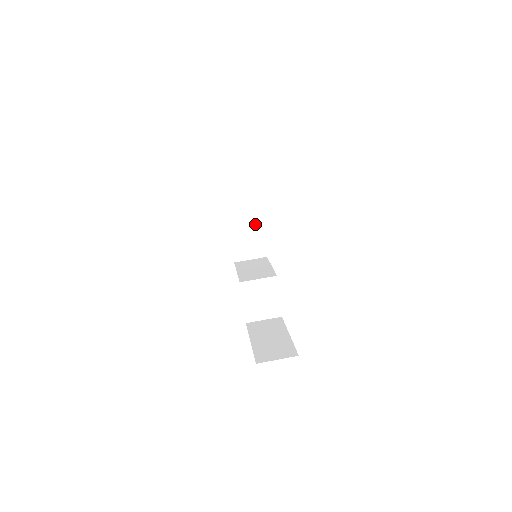
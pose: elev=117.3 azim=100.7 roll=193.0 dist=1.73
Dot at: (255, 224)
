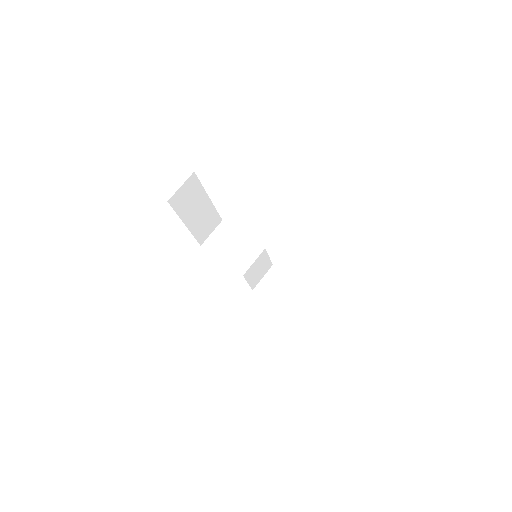
Dot at: (206, 208)
